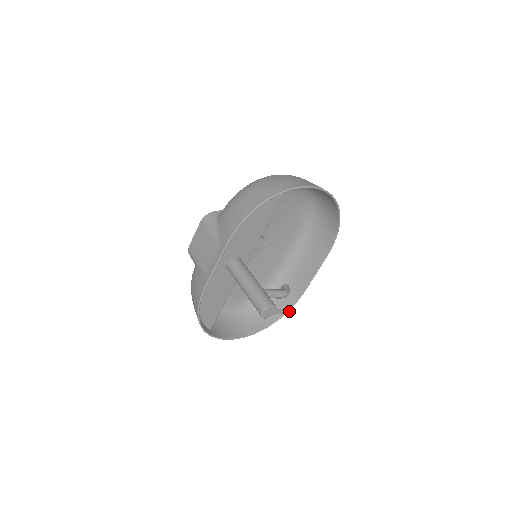
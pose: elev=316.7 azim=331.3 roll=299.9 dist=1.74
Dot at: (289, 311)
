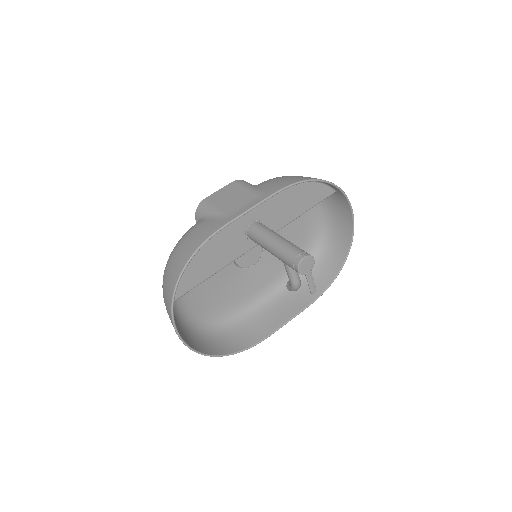
Dot at: (314, 287)
